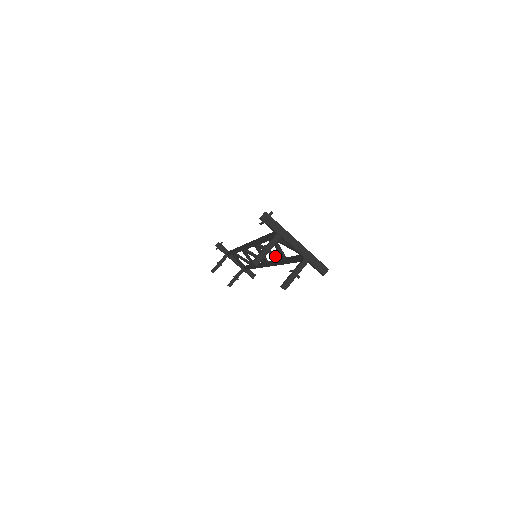
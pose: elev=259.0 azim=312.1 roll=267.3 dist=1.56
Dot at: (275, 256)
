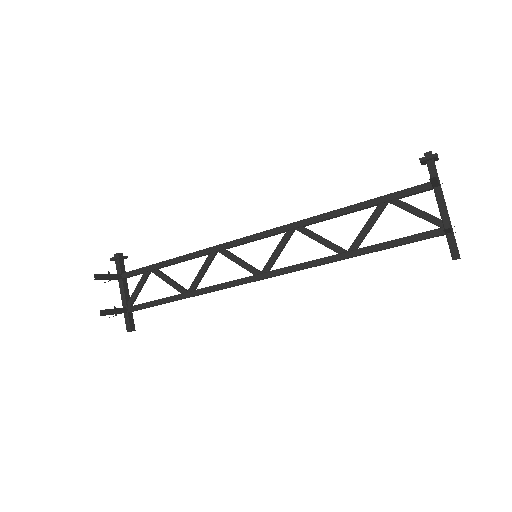
Dot at: (333, 244)
